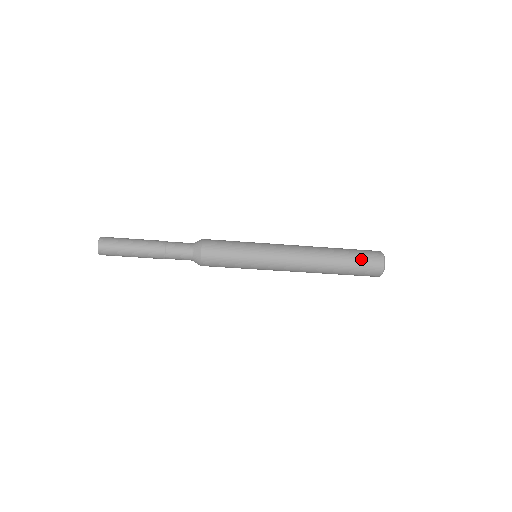
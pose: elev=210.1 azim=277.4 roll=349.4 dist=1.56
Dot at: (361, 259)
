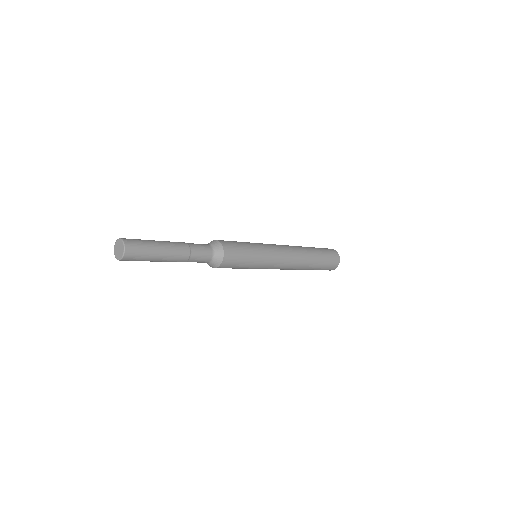
Dot at: (327, 262)
